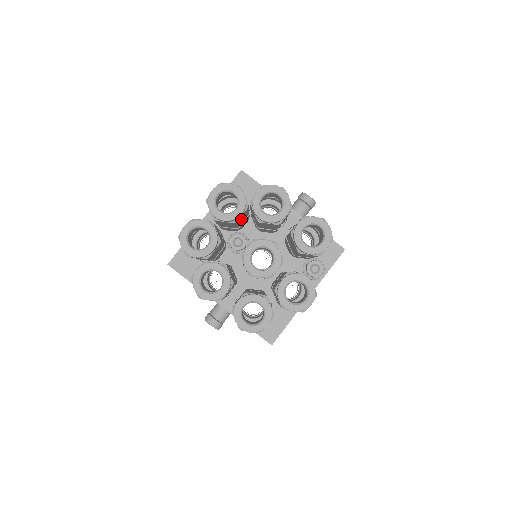
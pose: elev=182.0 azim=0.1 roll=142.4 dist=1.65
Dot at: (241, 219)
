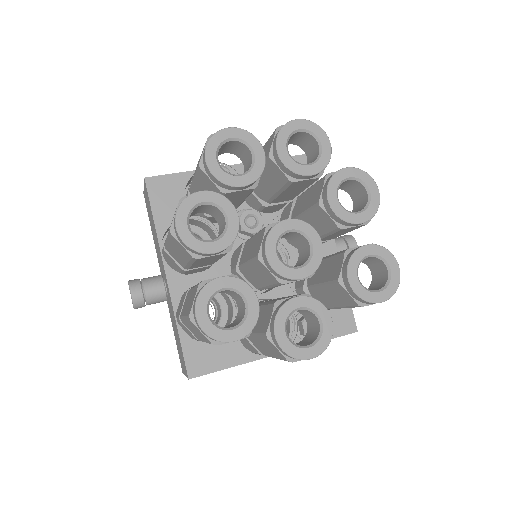
Dot at: (292, 189)
